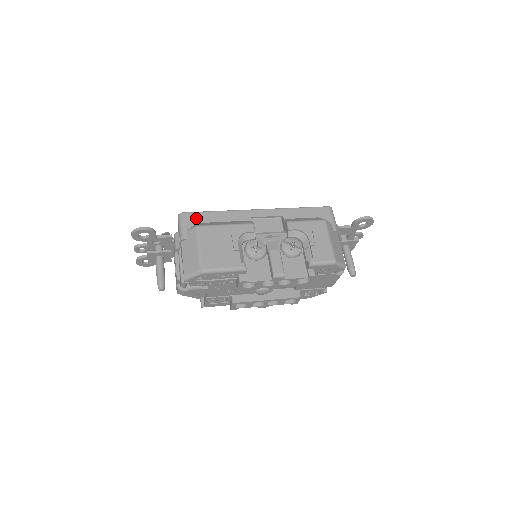
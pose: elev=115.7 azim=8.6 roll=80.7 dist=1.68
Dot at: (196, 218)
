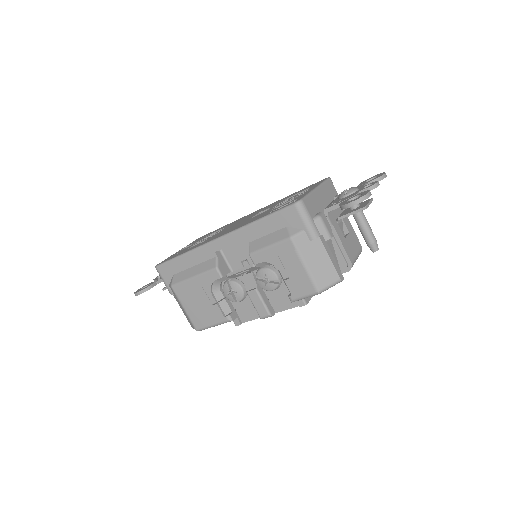
Dot at: (169, 270)
